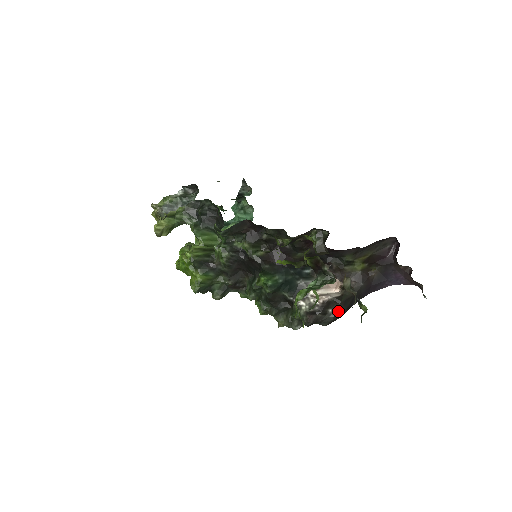
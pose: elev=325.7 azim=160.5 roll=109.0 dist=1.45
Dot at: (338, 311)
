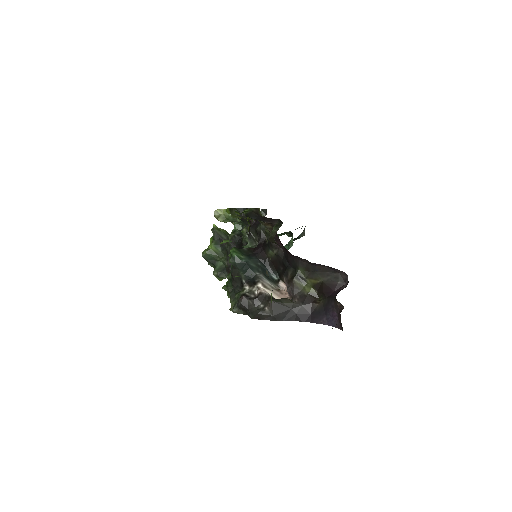
Dot at: (266, 309)
